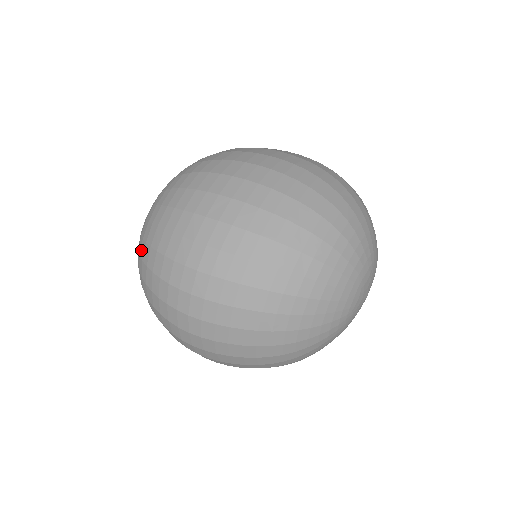
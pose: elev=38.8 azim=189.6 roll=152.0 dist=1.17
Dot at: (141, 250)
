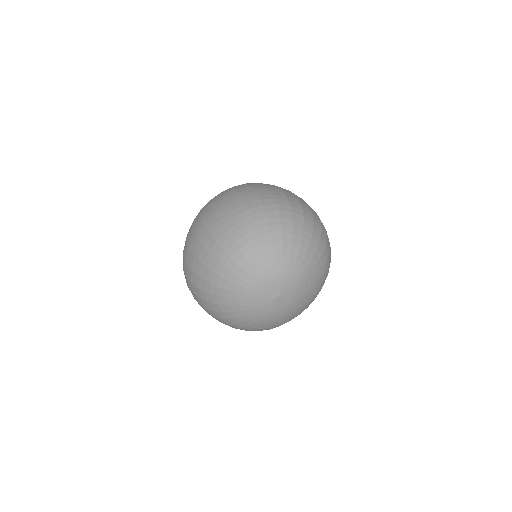
Dot at: occluded
